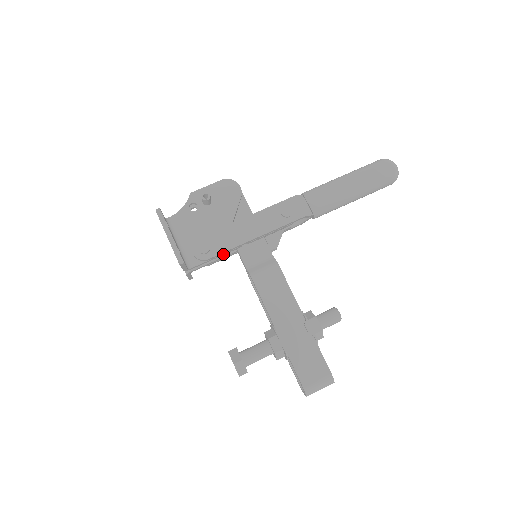
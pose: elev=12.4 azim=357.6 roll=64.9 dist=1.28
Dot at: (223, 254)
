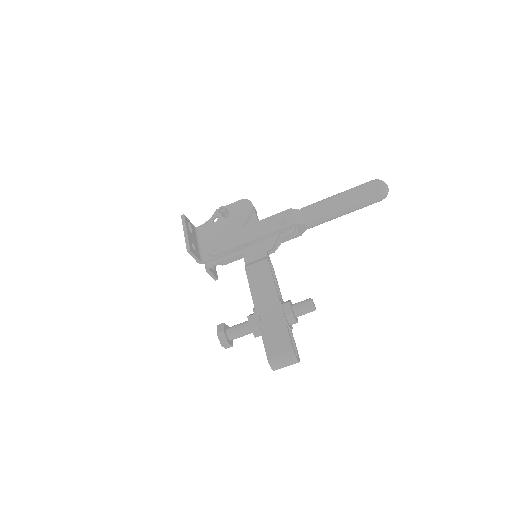
Dot at: (230, 253)
